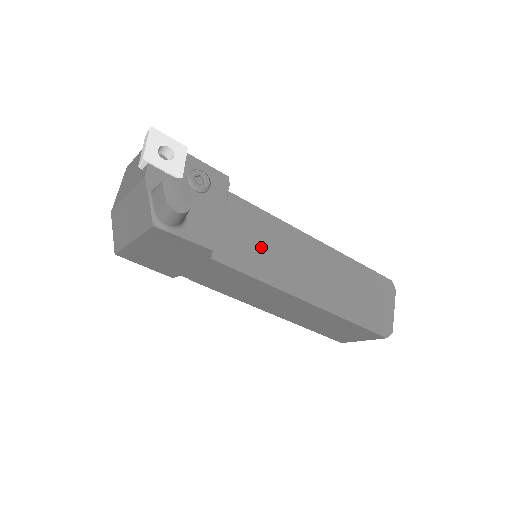
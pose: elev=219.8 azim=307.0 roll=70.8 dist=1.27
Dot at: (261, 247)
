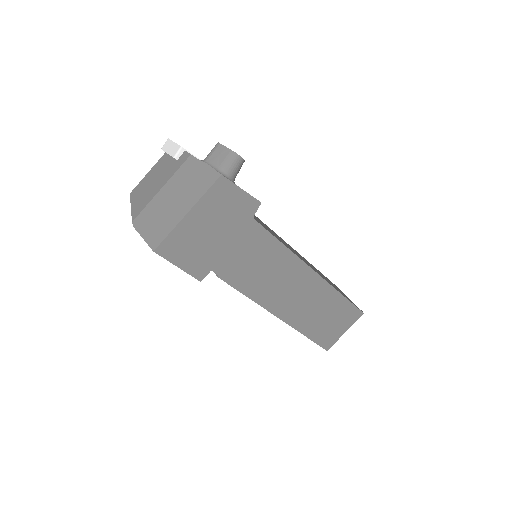
Dot at: occluded
